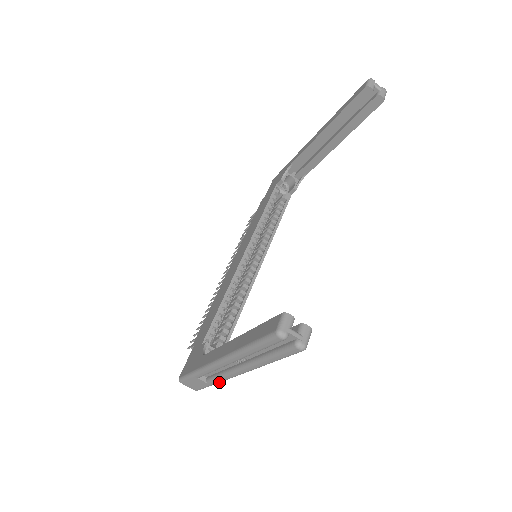
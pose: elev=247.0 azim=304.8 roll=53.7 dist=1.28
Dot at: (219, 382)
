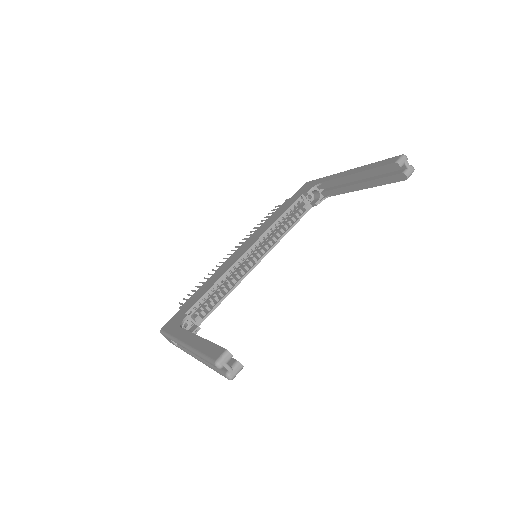
Dot at: occluded
